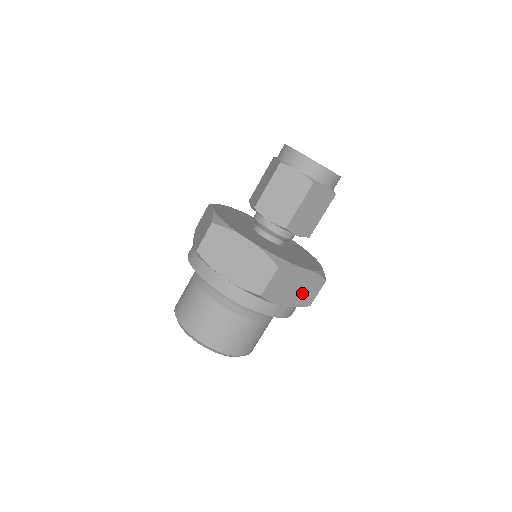
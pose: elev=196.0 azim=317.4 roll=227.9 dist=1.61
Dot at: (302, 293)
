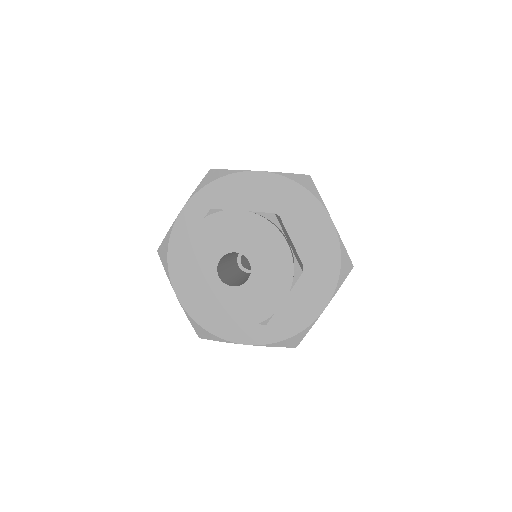
Dot at: occluded
